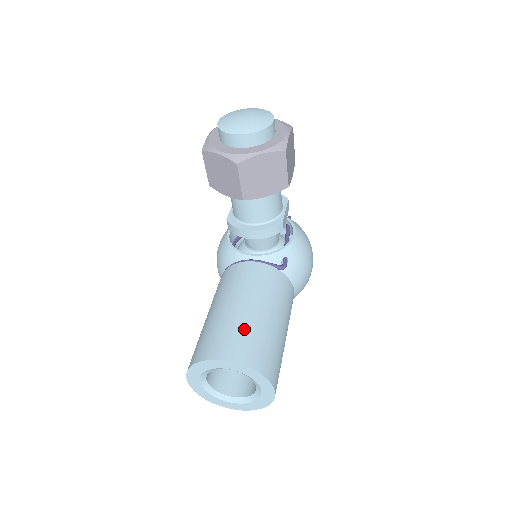
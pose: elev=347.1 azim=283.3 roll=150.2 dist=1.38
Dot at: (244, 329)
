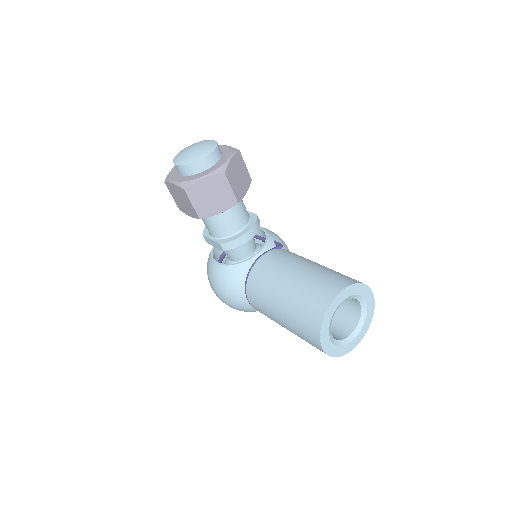
Dot at: (321, 275)
